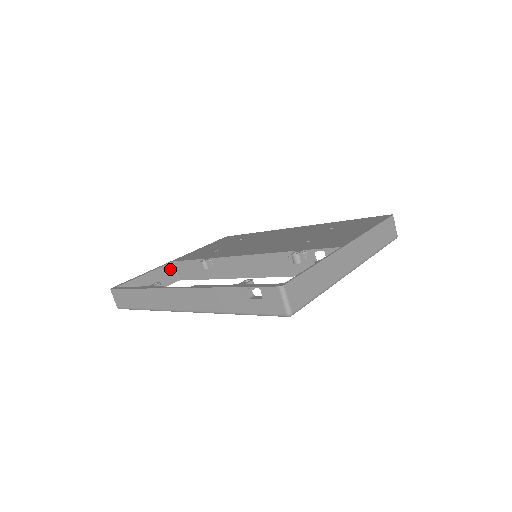
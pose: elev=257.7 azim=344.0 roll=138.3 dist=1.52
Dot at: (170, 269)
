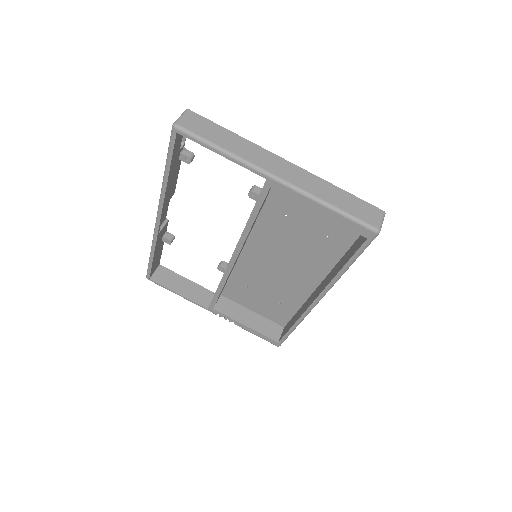
Dot at: (209, 296)
